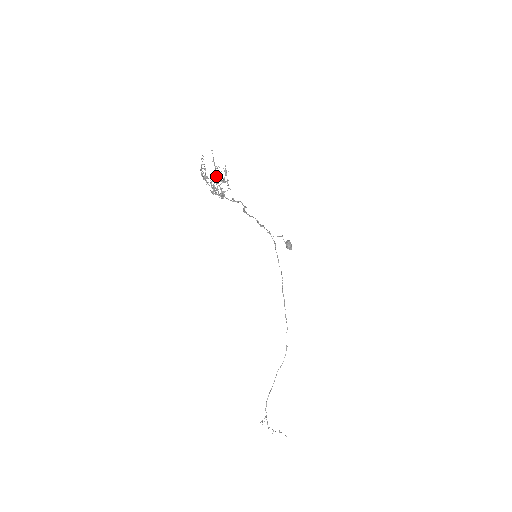
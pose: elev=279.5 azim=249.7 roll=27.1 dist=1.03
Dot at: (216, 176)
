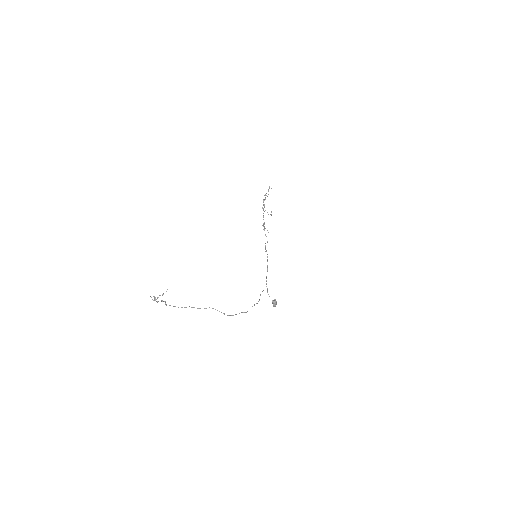
Dot at: occluded
